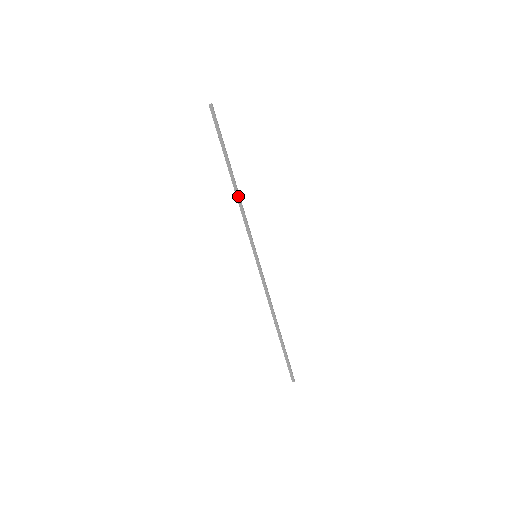
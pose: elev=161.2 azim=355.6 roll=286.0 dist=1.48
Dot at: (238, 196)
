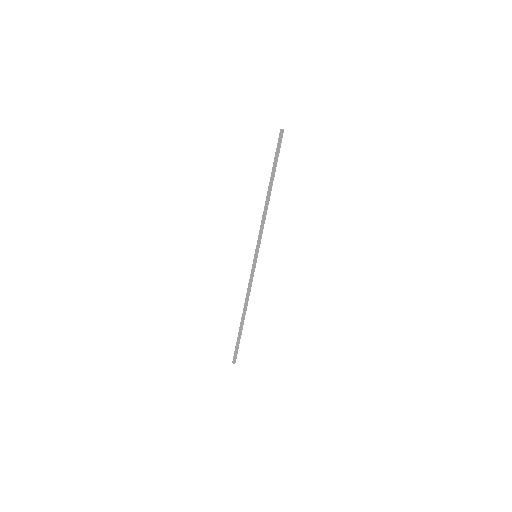
Dot at: (265, 205)
